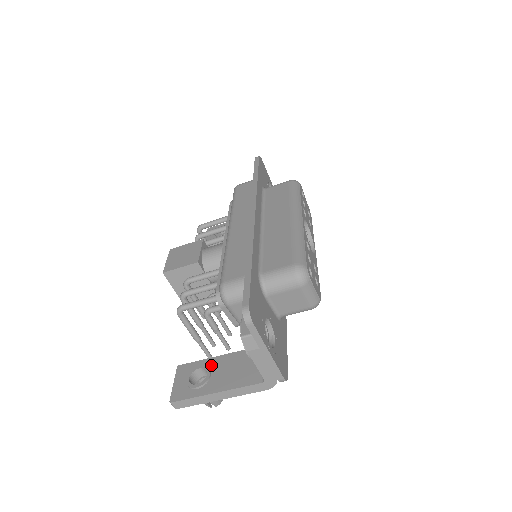
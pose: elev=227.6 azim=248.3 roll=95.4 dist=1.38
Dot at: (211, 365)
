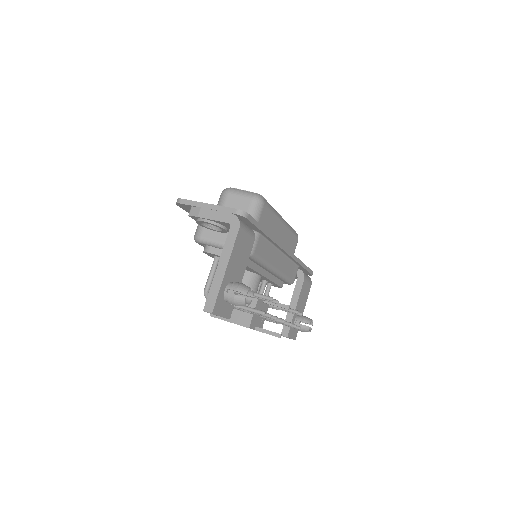
Dot at: occluded
